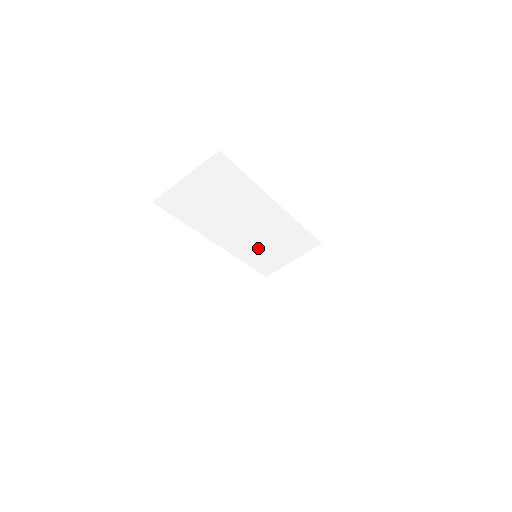
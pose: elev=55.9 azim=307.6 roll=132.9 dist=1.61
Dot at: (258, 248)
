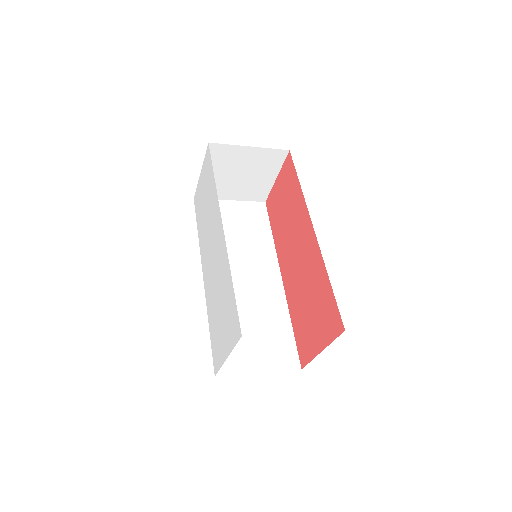
Dot at: occluded
